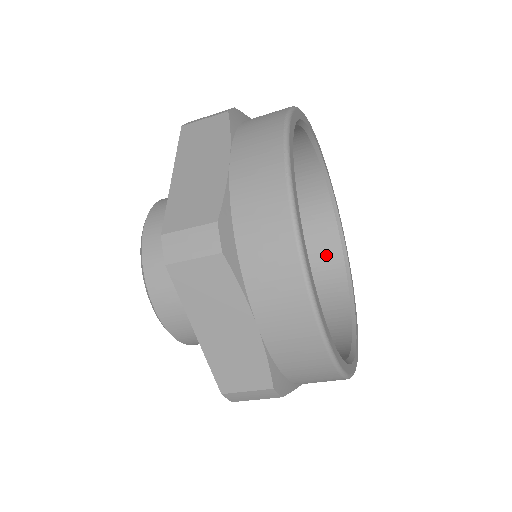
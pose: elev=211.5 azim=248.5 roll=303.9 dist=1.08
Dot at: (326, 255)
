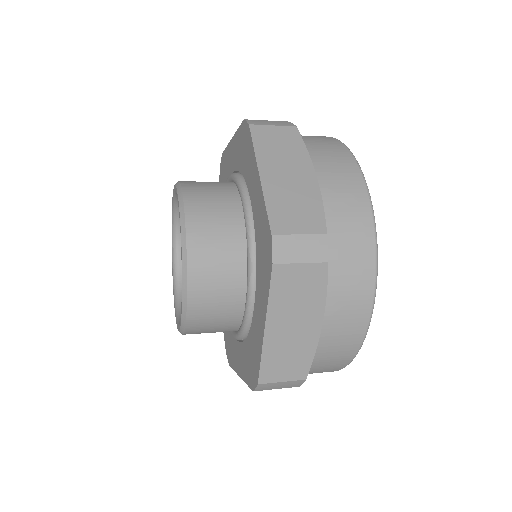
Dot at: occluded
